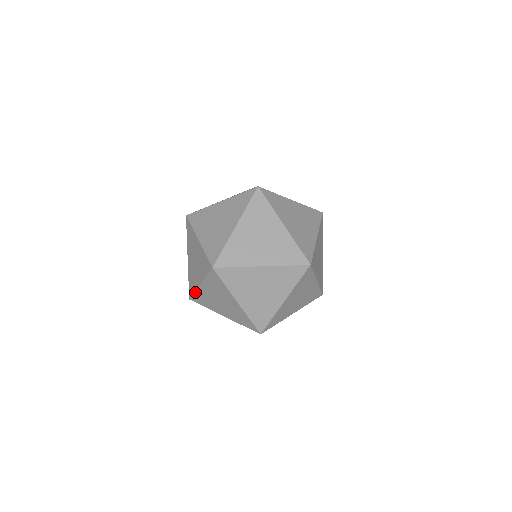
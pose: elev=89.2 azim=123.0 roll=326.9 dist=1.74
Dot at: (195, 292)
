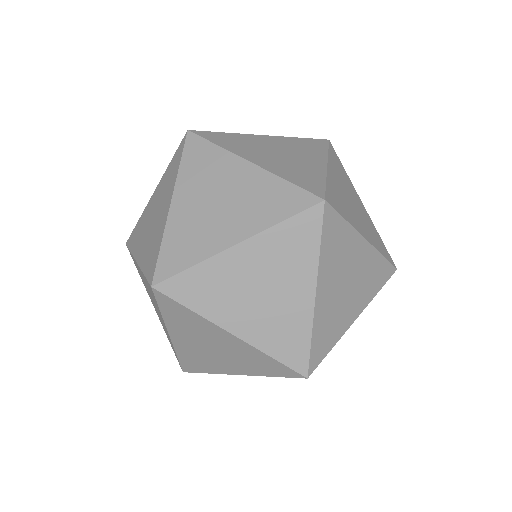
Dot at: (140, 217)
